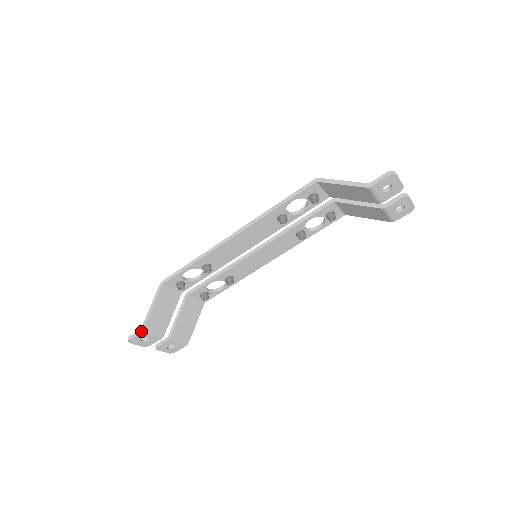
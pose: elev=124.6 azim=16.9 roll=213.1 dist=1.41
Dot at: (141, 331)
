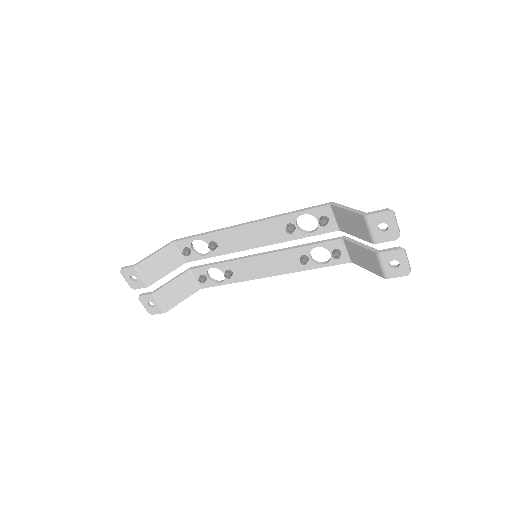
Dot at: (133, 266)
